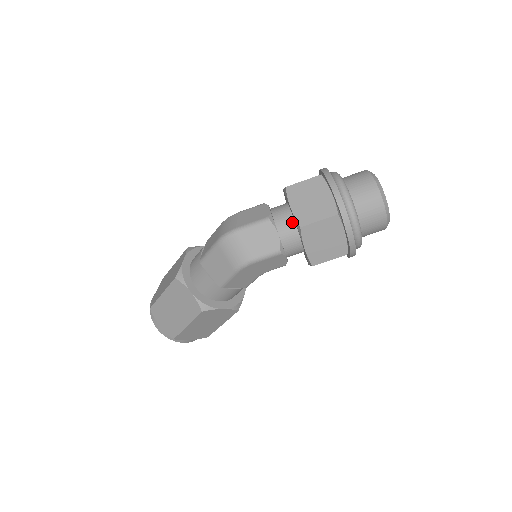
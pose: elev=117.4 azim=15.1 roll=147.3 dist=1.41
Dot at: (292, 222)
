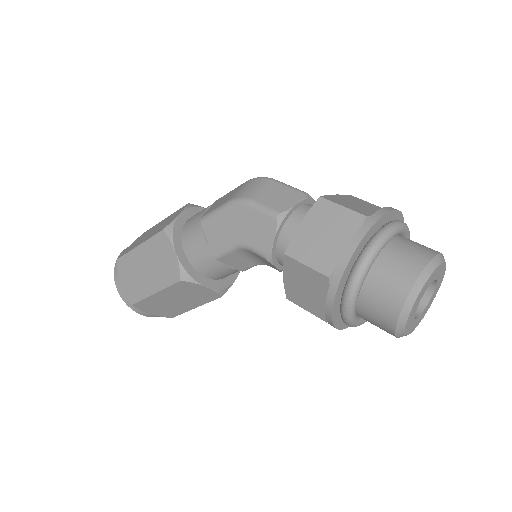
Dot at: occluded
